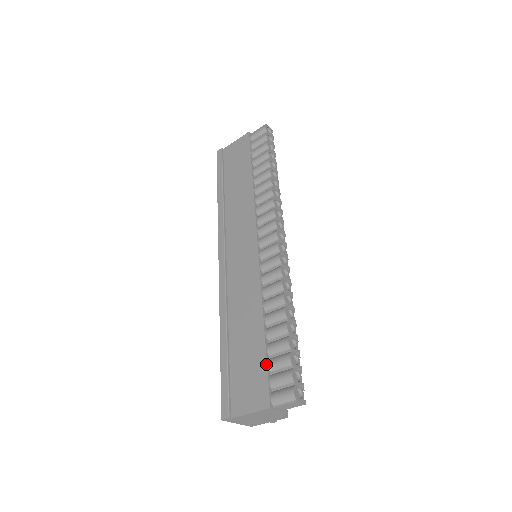
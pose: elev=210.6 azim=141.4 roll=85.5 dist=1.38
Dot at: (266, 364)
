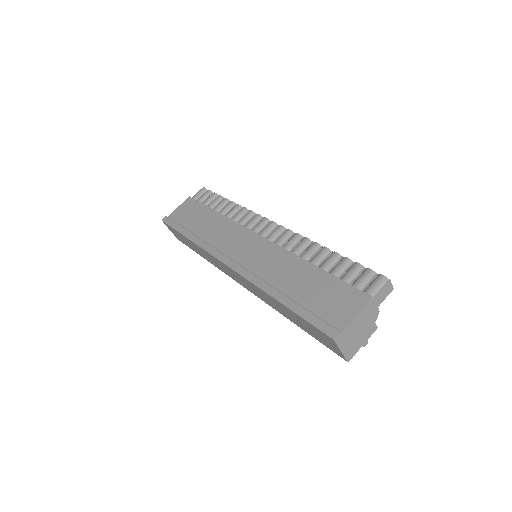
Dot at: (341, 280)
